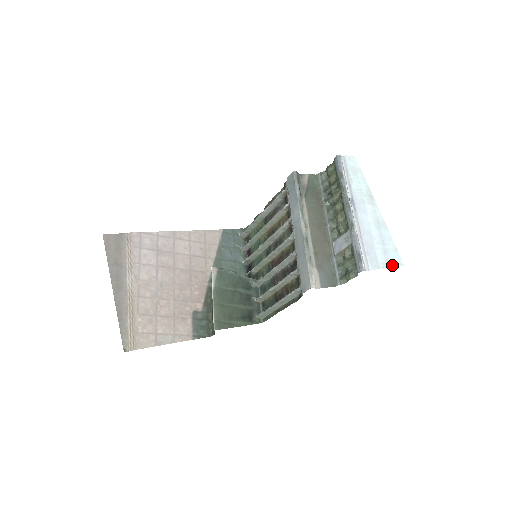
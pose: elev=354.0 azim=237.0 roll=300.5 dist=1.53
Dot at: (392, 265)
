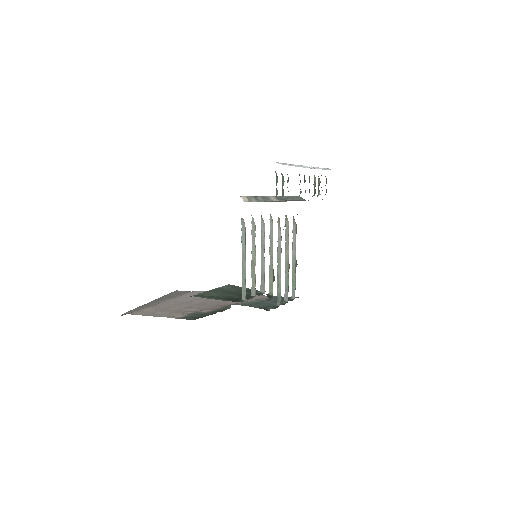
Dot at: occluded
